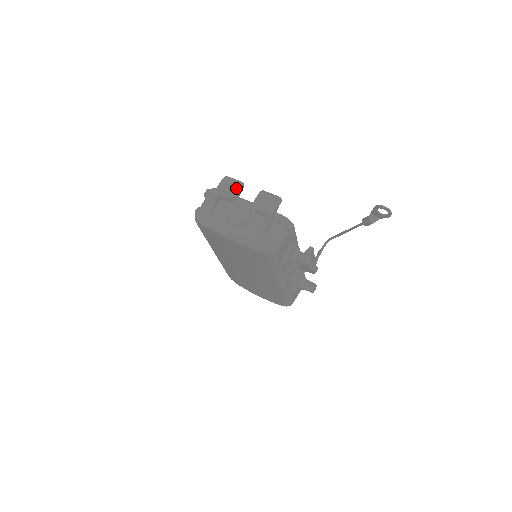
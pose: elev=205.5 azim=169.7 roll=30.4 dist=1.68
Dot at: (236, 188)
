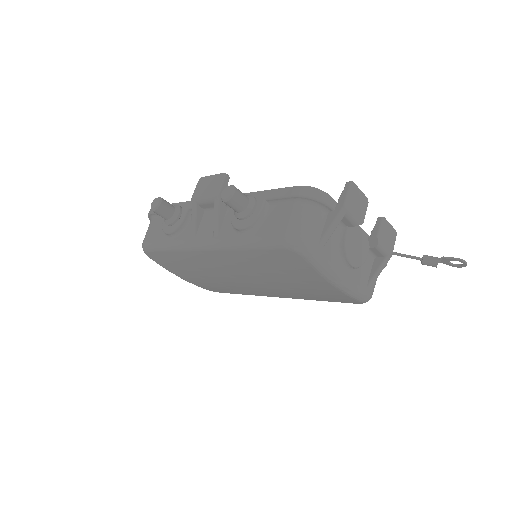
Dot at: (364, 208)
